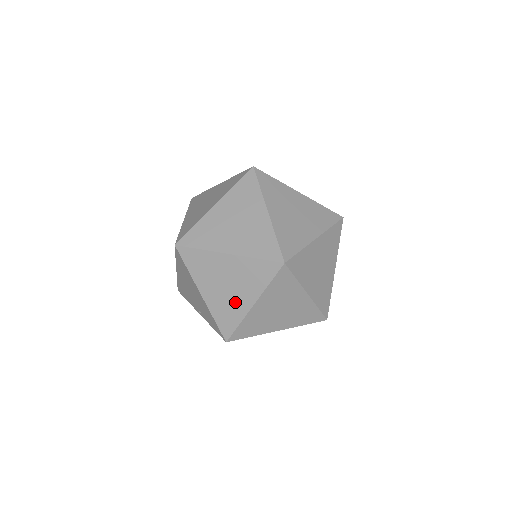
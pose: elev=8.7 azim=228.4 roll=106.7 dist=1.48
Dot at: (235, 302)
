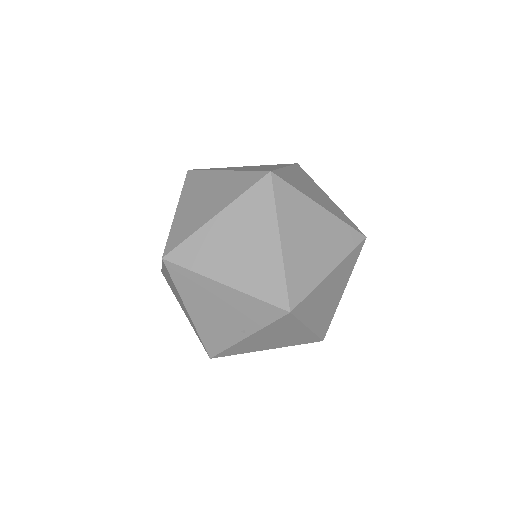
Dot at: (261, 257)
